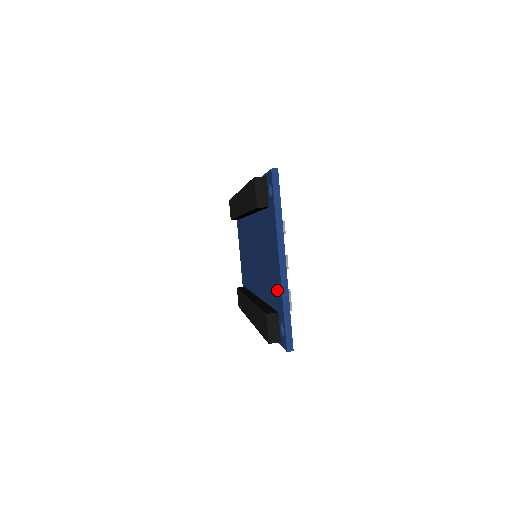
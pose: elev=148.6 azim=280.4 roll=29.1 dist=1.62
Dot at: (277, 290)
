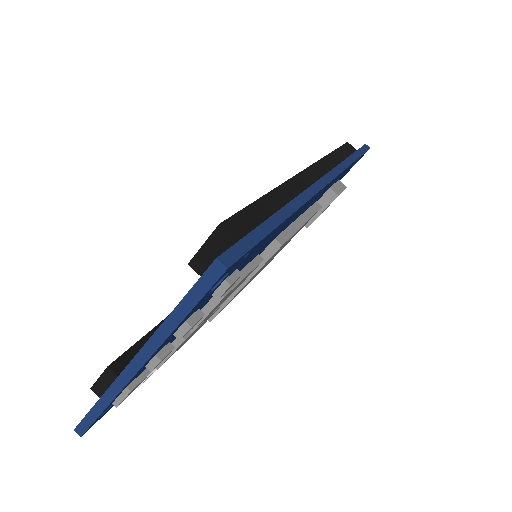
Dot at: occluded
